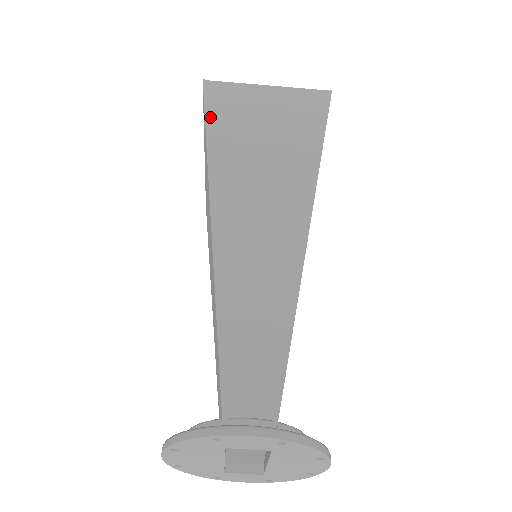
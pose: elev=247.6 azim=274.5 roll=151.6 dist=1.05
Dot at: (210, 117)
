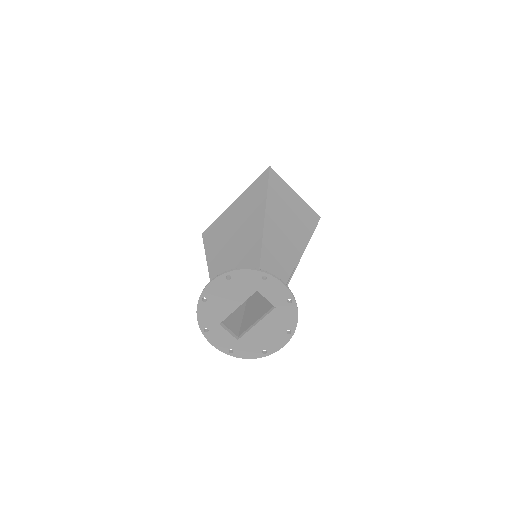
Dot at: (271, 180)
